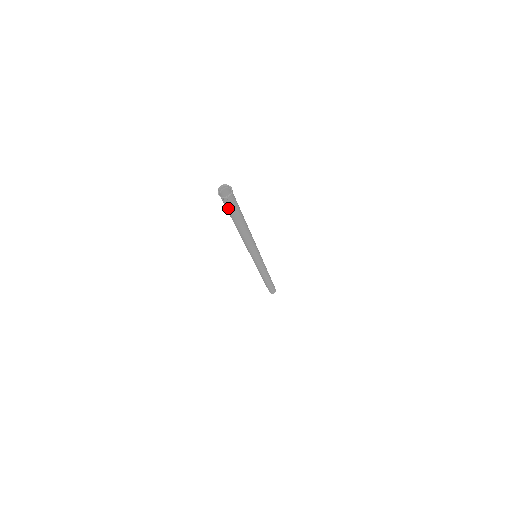
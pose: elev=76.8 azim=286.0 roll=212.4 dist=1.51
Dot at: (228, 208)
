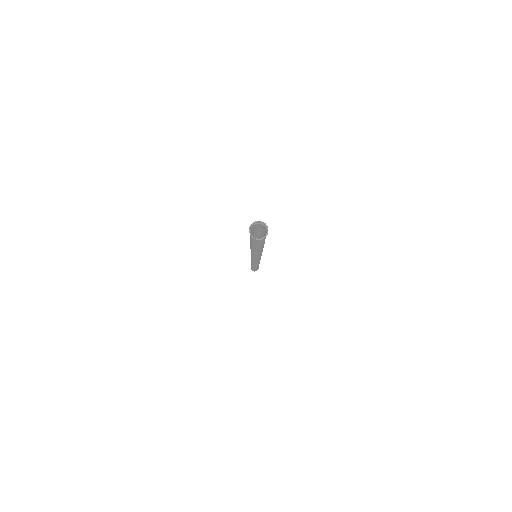
Dot at: (259, 243)
